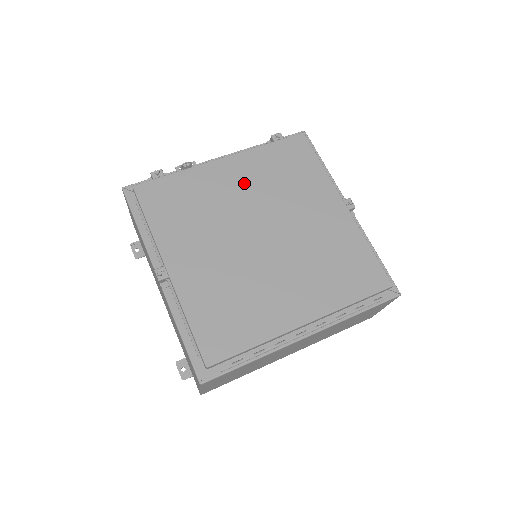
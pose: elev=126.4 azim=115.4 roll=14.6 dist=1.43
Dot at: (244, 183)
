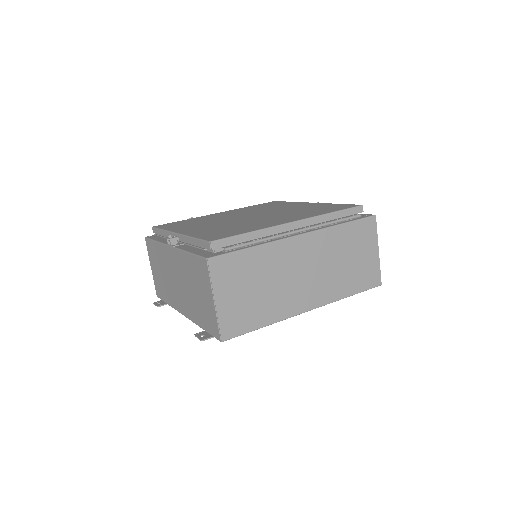
Dot at: (234, 213)
